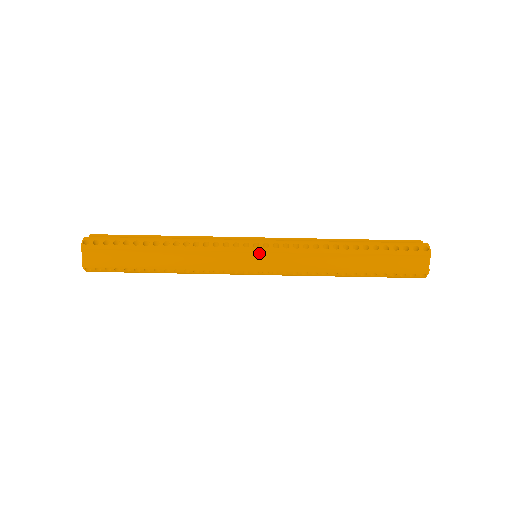
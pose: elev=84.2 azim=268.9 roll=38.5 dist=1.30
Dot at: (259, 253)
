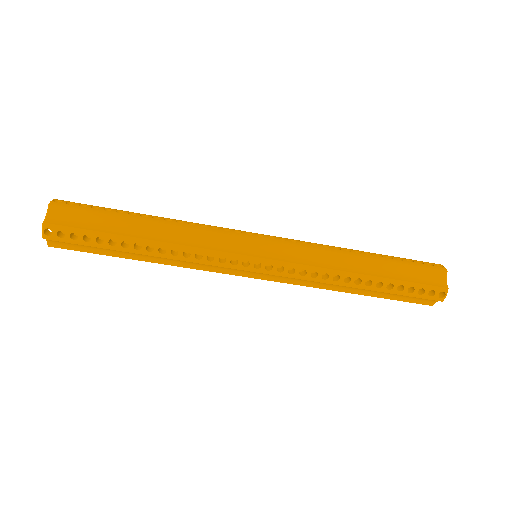
Dot at: (259, 272)
